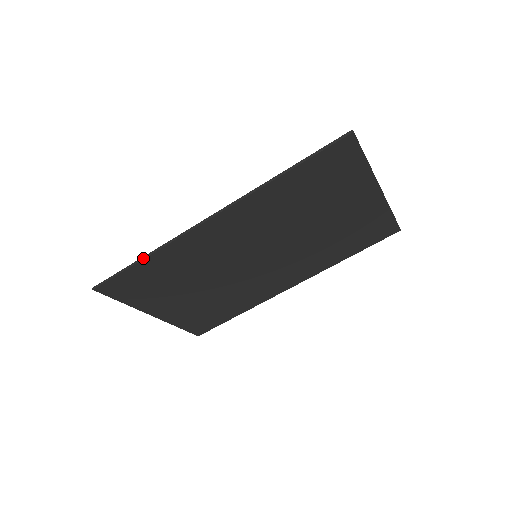
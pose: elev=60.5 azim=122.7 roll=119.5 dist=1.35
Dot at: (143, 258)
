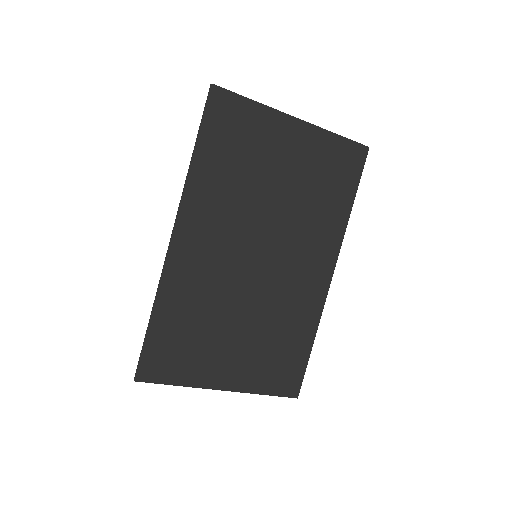
Dot at: (151, 315)
